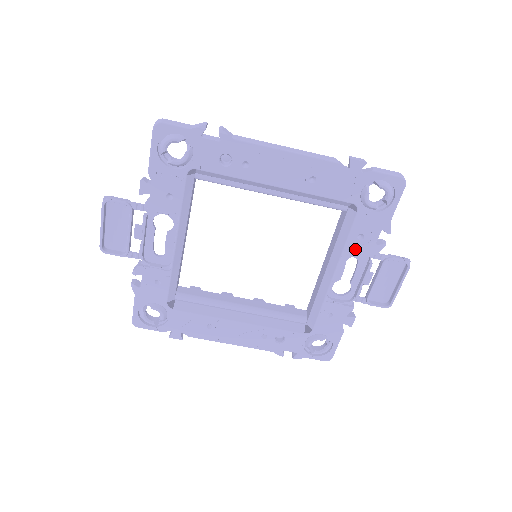
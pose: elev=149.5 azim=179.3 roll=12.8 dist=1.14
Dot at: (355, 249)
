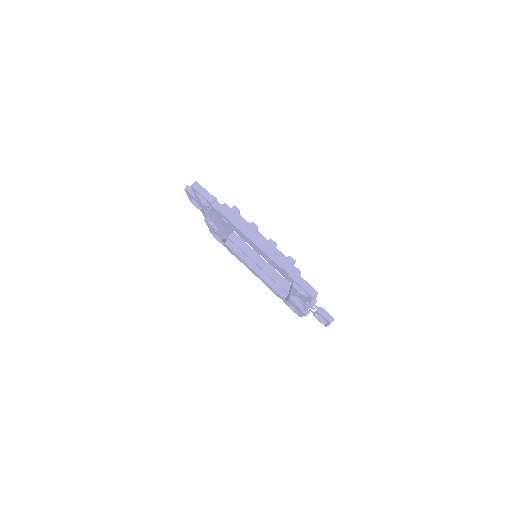
Dot at: (297, 296)
